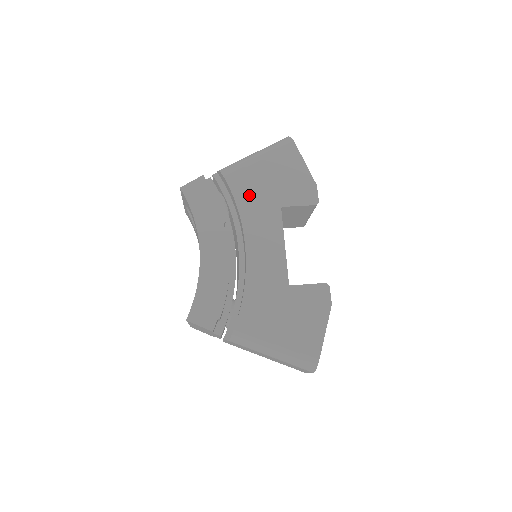
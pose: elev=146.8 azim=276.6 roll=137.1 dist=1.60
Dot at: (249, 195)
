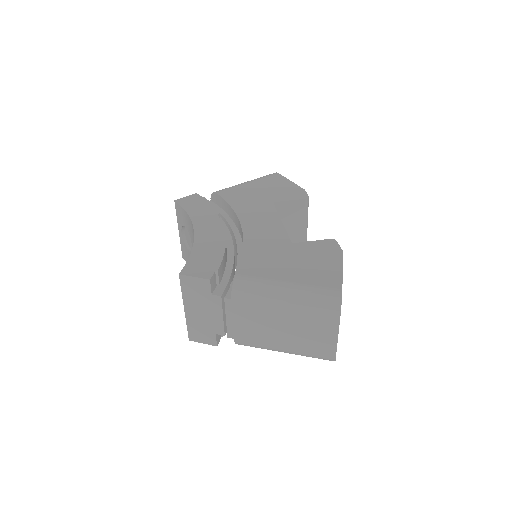
Dot at: (241, 199)
